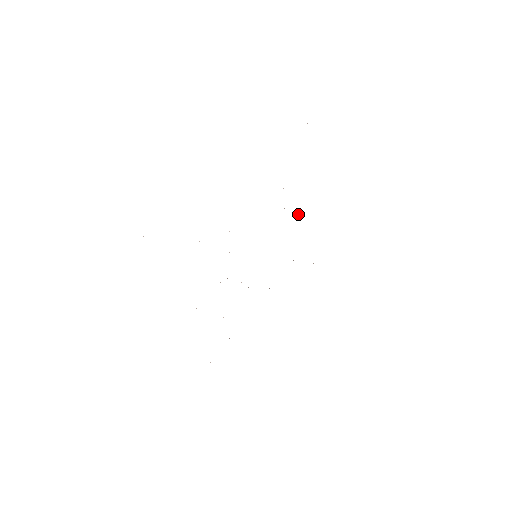
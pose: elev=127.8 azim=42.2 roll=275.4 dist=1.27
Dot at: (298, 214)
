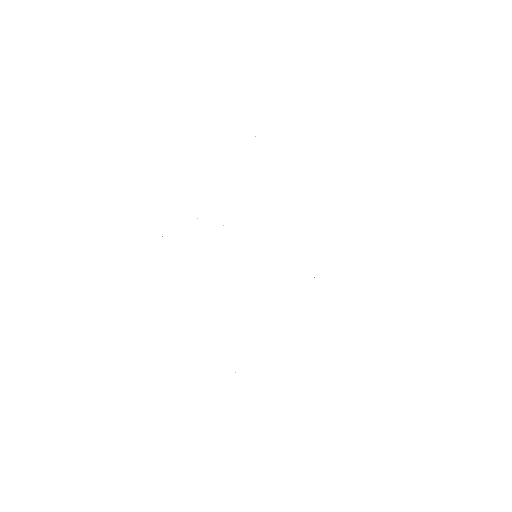
Dot at: occluded
